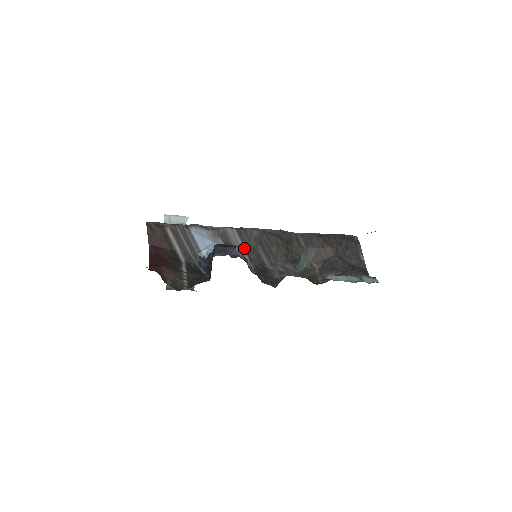
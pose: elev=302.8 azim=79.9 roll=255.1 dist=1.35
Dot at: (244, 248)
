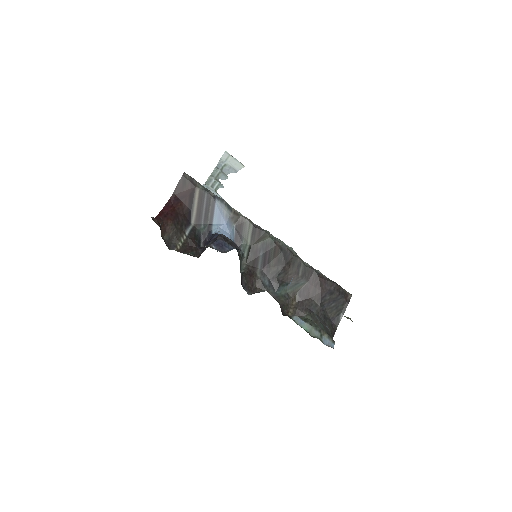
Dot at: (249, 245)
